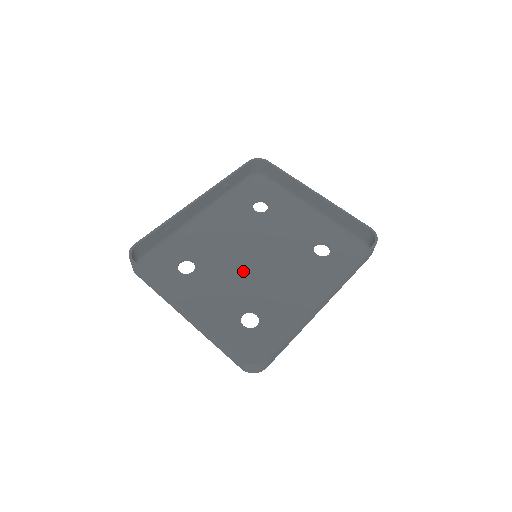
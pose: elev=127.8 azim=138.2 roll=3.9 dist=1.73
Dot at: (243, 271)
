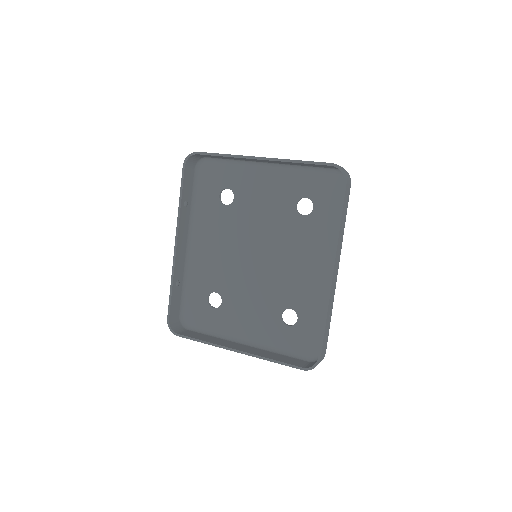
Dot at: (256, 276)
